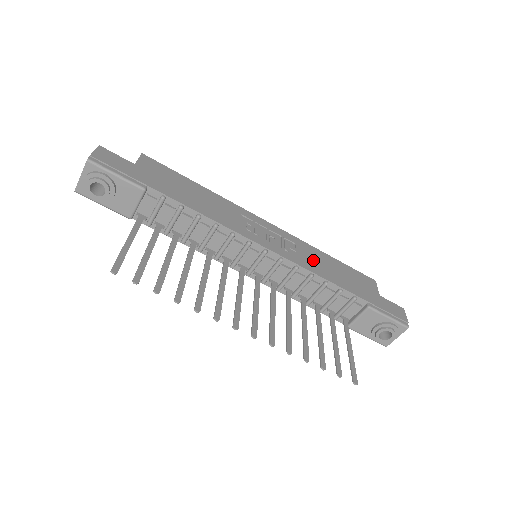
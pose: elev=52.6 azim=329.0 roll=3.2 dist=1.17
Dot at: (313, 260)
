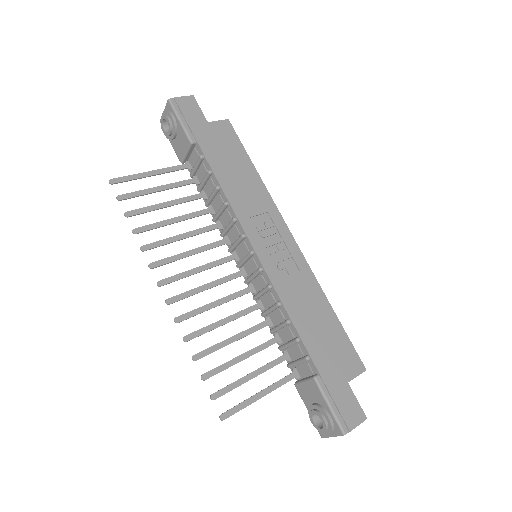
Dot at: (300, 295)
